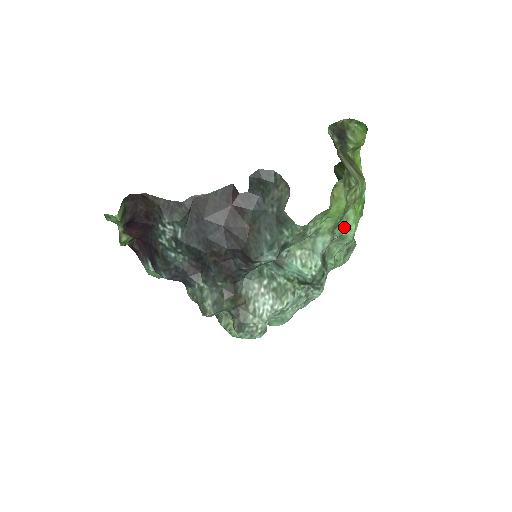
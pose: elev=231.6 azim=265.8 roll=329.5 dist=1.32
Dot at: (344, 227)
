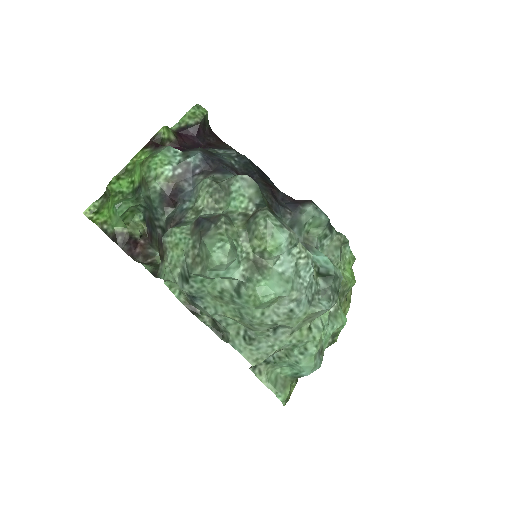
Dot at: (341, 308)
